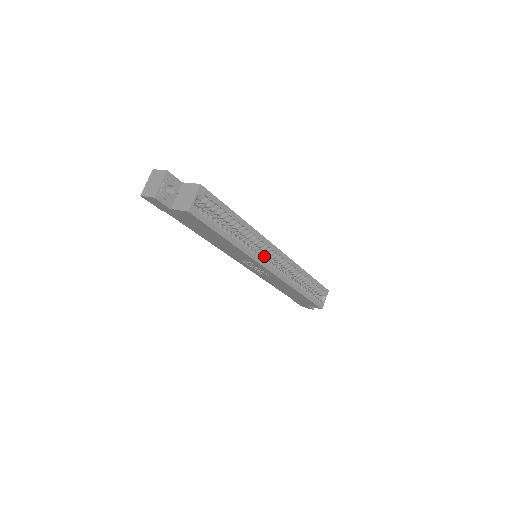
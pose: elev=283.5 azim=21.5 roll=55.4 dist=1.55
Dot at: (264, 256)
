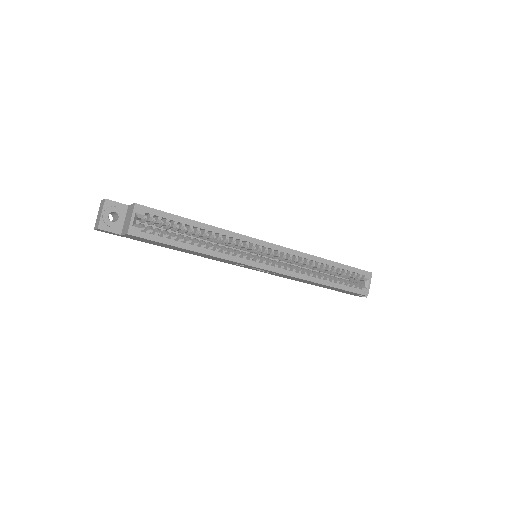
Dot at: occluded
